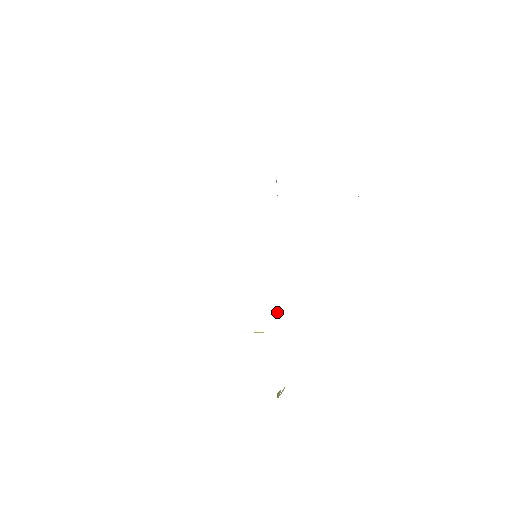
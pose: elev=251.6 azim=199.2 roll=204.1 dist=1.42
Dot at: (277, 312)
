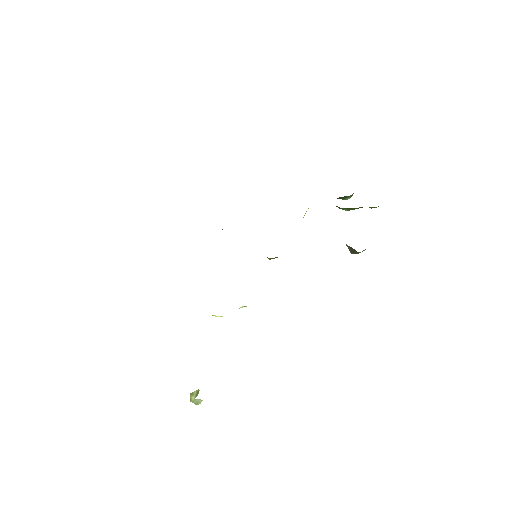
Dot at: (245, 306)
